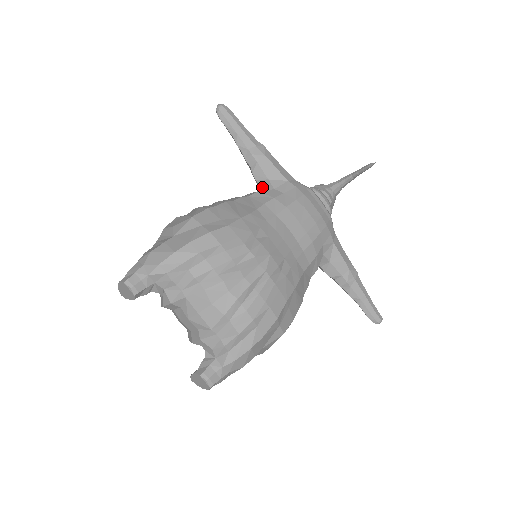
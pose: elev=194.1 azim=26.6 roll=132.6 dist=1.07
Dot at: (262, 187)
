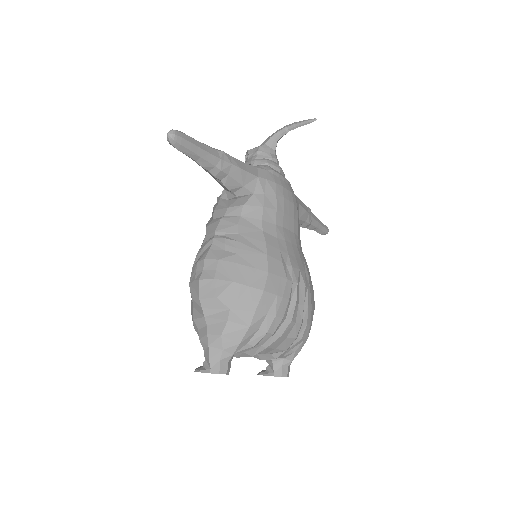
Dot at: (237, 194)
